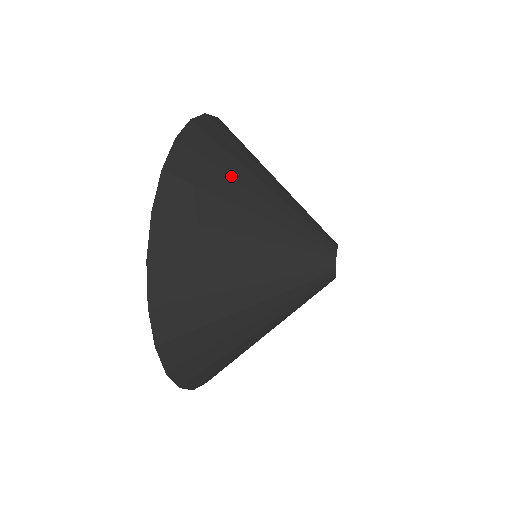
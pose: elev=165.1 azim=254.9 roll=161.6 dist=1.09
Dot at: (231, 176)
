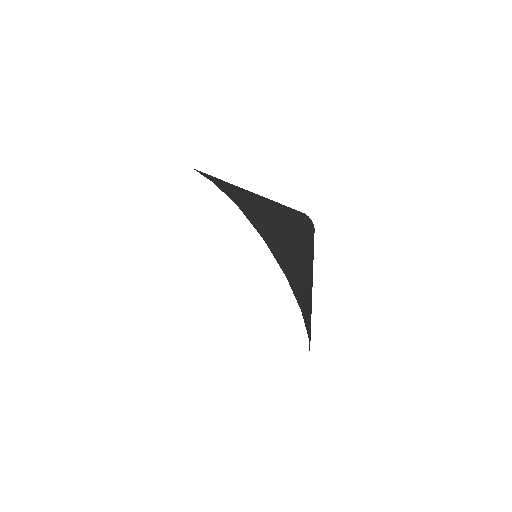
Dot at: (233, 185)
